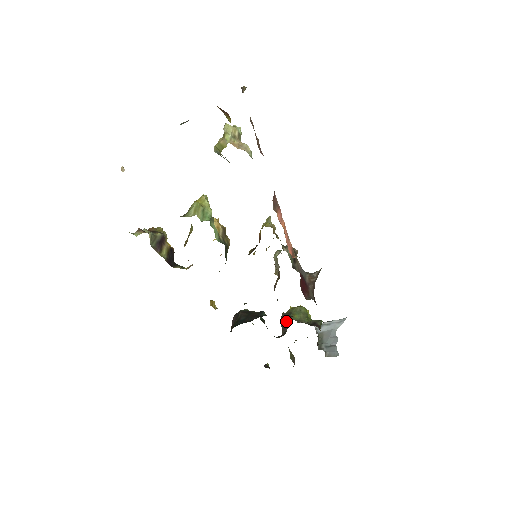
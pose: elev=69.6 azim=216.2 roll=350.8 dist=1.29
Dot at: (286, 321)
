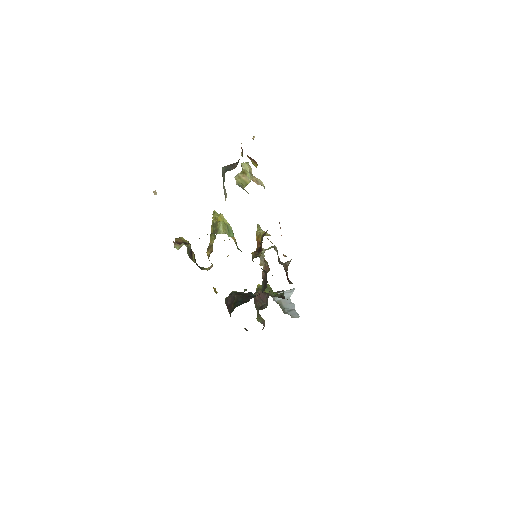
Dot at: (263, 297)
